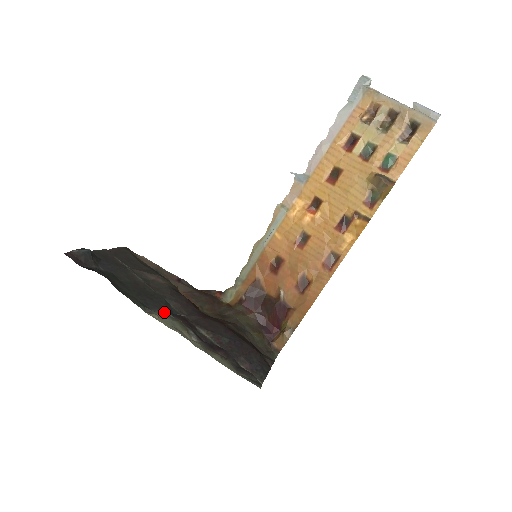
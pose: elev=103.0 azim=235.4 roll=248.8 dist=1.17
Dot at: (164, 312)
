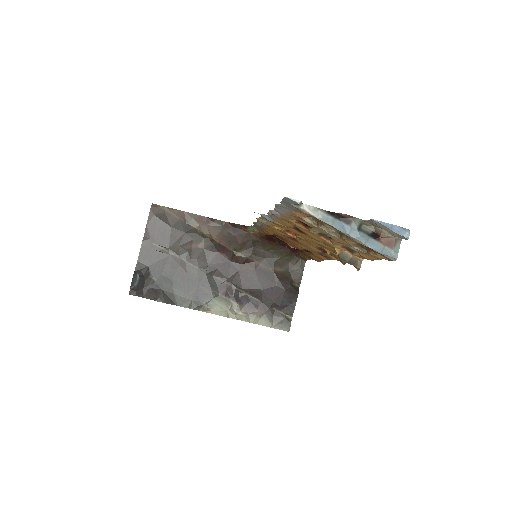
Dot at: (211, 297)
